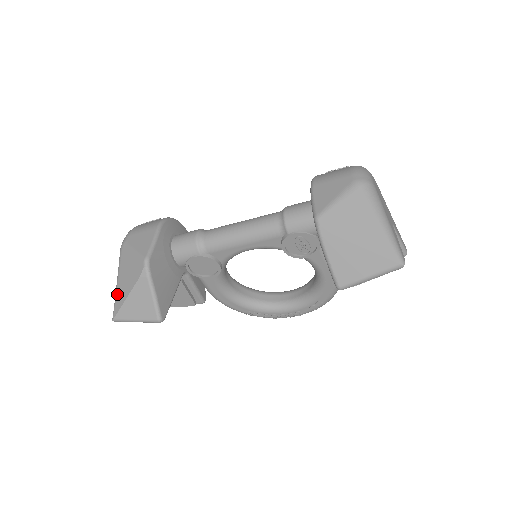
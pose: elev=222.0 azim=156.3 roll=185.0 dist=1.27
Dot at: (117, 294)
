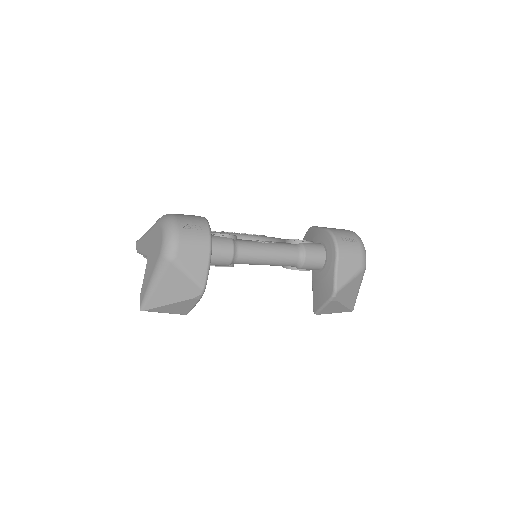
Dot at: (154, 296)
